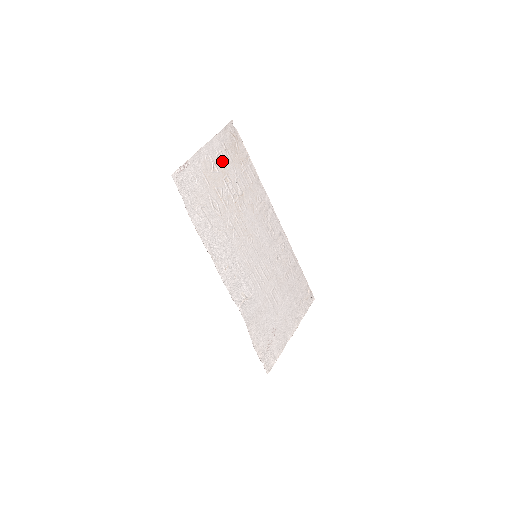
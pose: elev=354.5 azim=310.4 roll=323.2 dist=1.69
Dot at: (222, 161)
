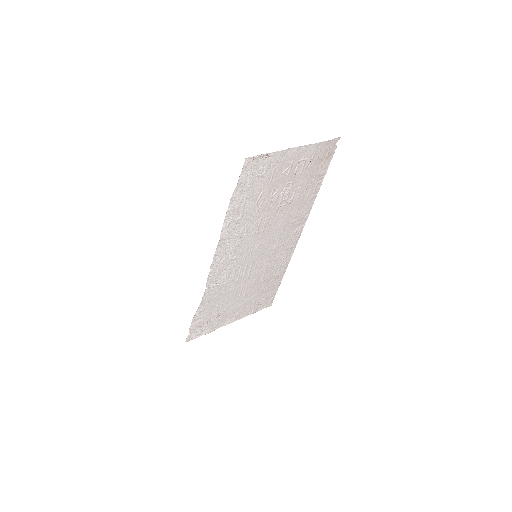
Dot at: (300, 168)
